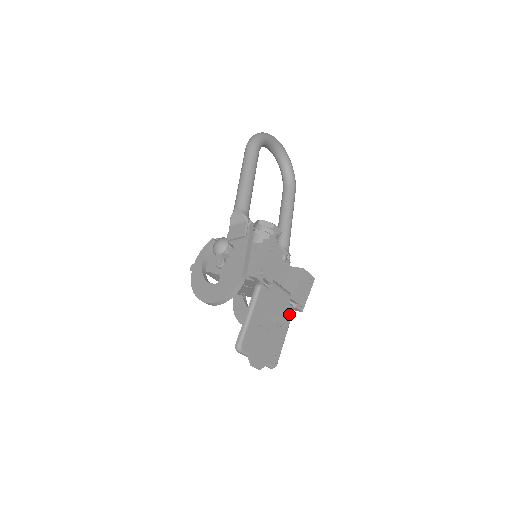
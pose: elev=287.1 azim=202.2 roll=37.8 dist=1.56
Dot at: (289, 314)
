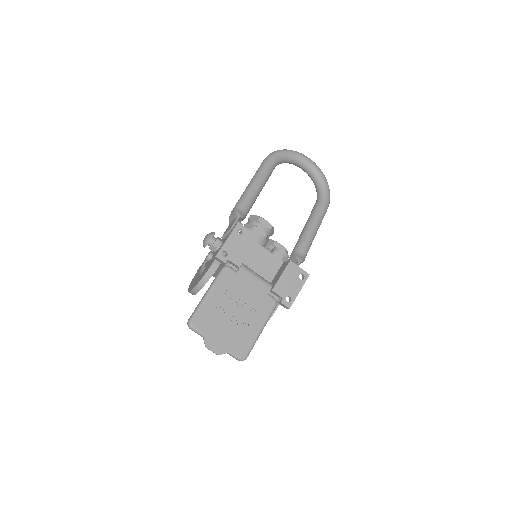
Dot at: (268, 306)
